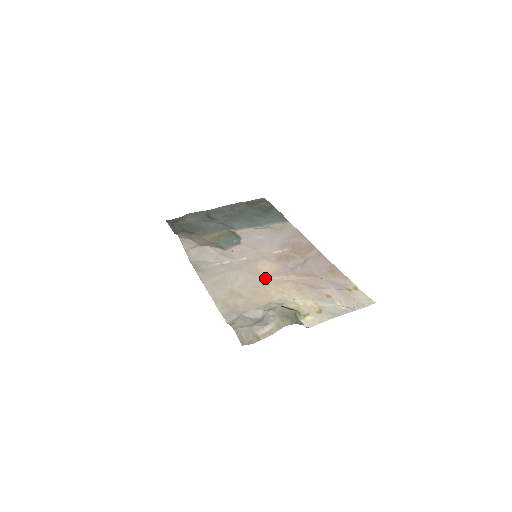
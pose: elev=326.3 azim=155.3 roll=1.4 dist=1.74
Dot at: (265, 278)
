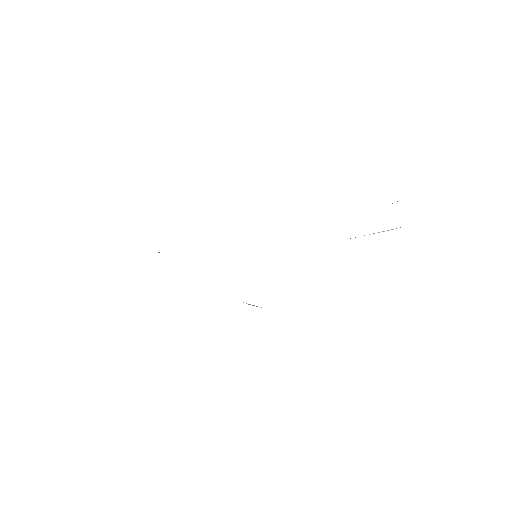
Dot at: occluded
